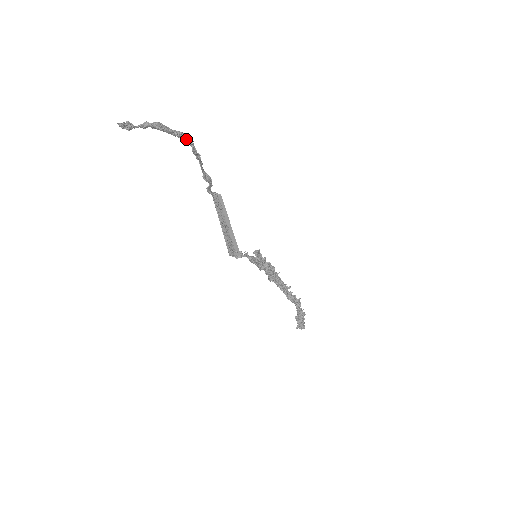
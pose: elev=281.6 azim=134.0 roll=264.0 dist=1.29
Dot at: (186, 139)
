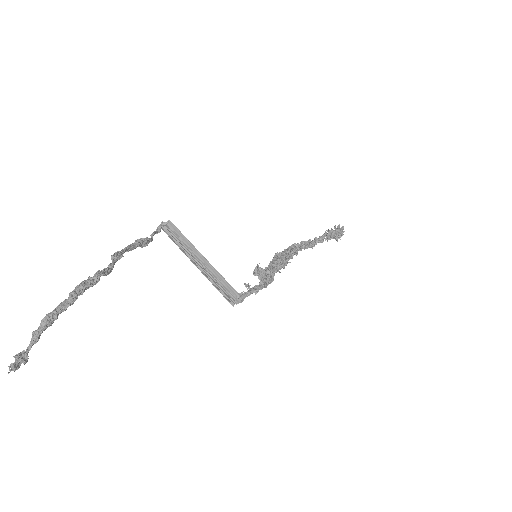
Dot at: (89, 287)
